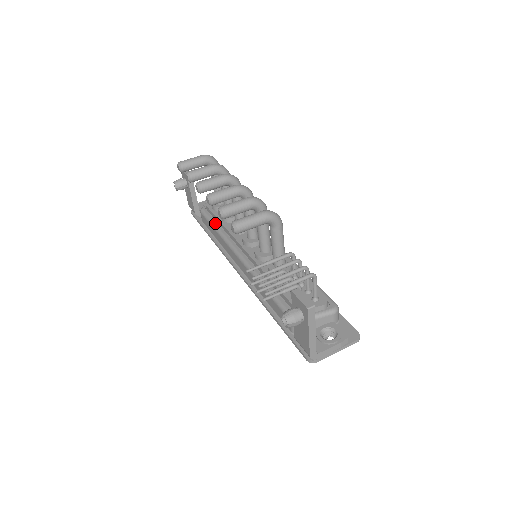
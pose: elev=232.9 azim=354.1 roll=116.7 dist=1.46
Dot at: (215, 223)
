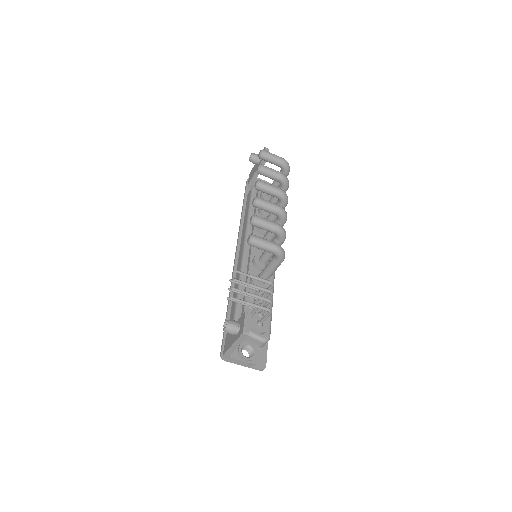
Dot at: (252, 207)
